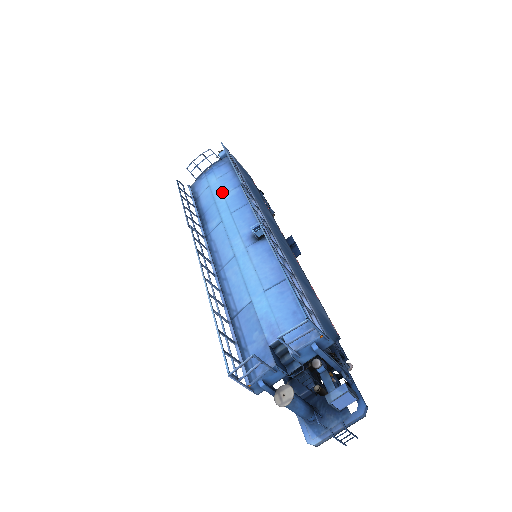
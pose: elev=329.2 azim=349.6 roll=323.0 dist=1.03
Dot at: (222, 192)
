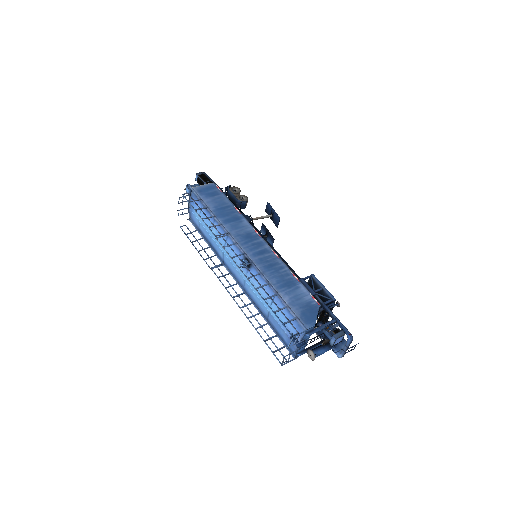
Dot at: occluded
